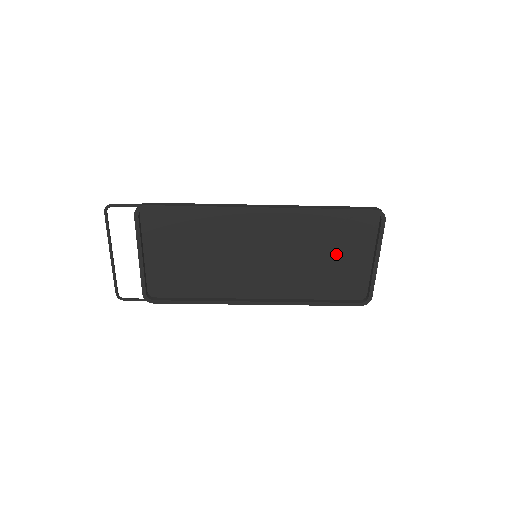
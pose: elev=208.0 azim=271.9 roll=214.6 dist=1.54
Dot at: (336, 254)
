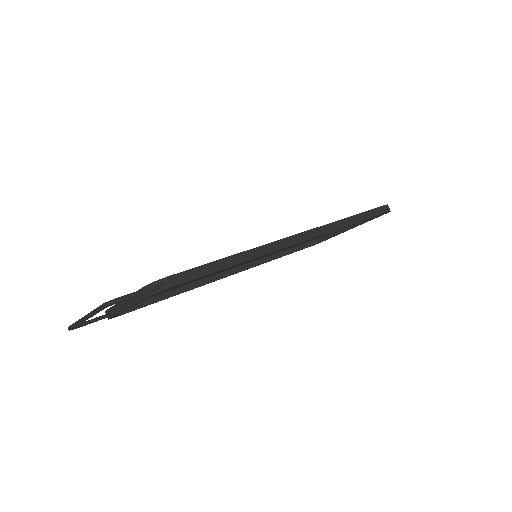
Dot at: occluded
